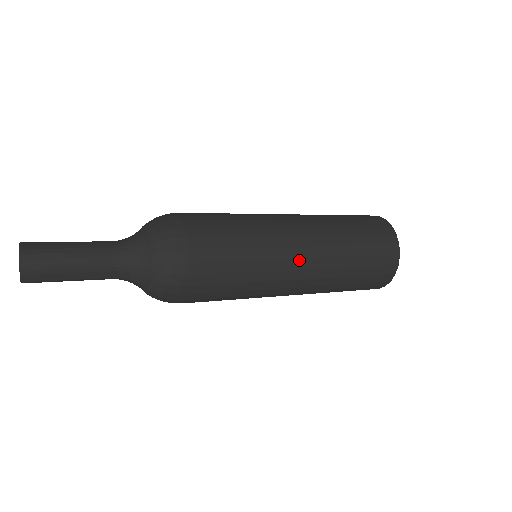
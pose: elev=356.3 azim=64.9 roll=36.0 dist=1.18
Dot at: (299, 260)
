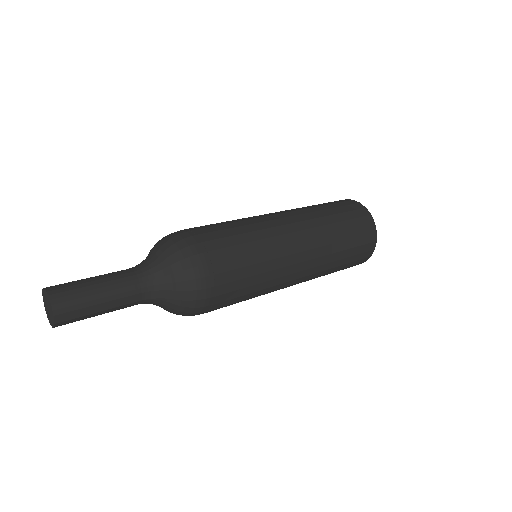
Dot at: (297, 244)
